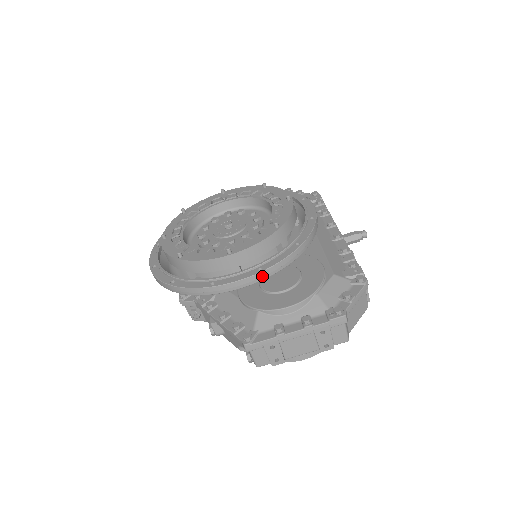
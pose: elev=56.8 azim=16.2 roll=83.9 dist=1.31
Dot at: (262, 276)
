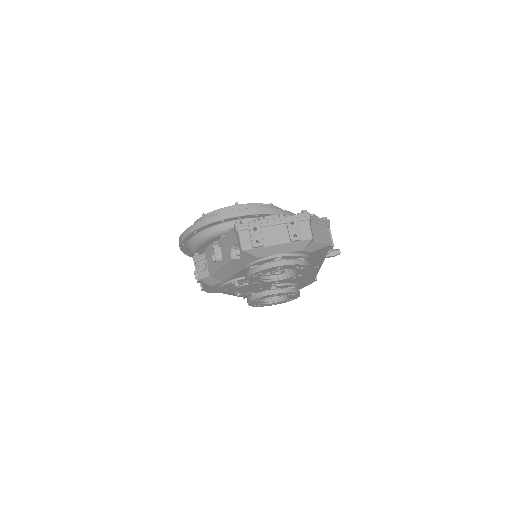
Dot at: (256, 211)
